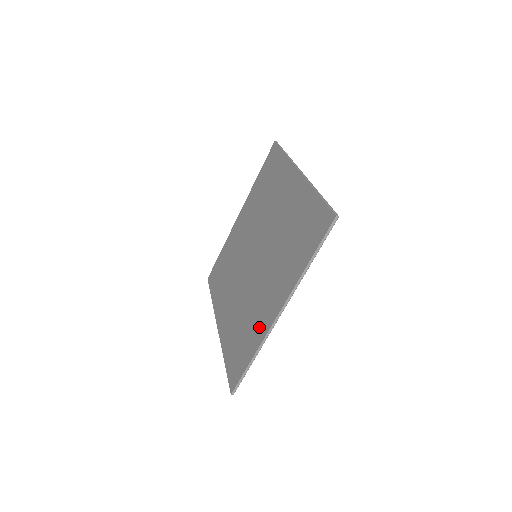
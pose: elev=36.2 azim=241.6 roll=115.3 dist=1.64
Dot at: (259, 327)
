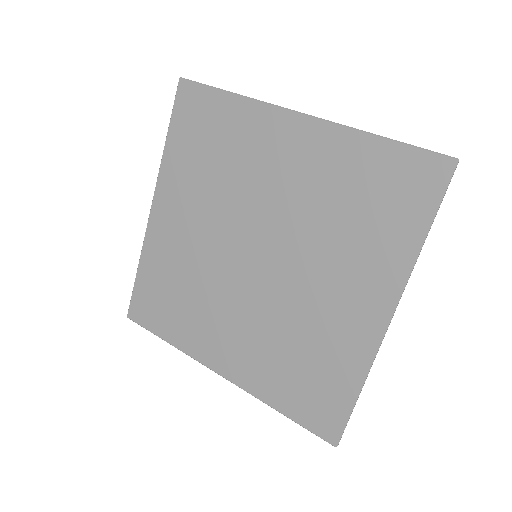
Dot at: (348, 347)
